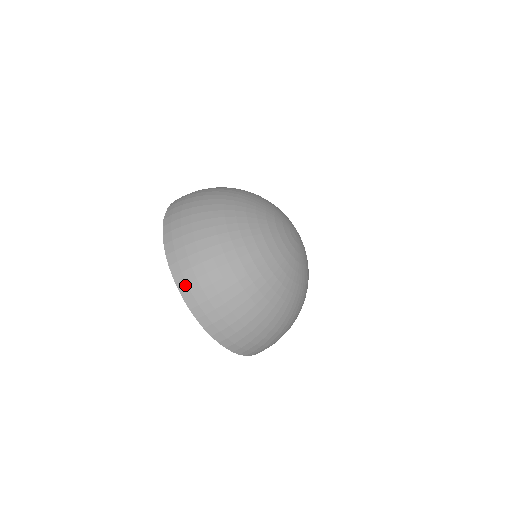
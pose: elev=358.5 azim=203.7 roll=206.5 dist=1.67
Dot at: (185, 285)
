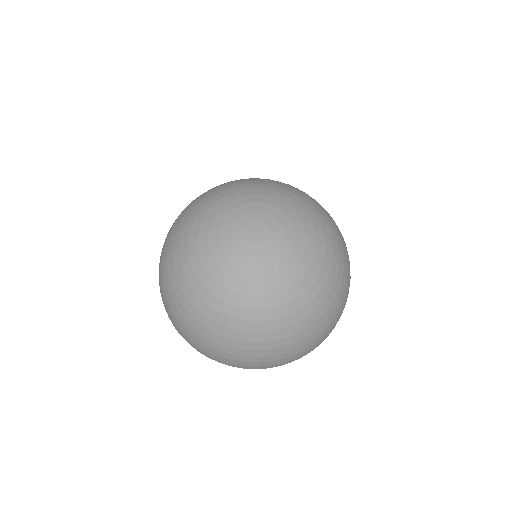
Dot at: occluded
